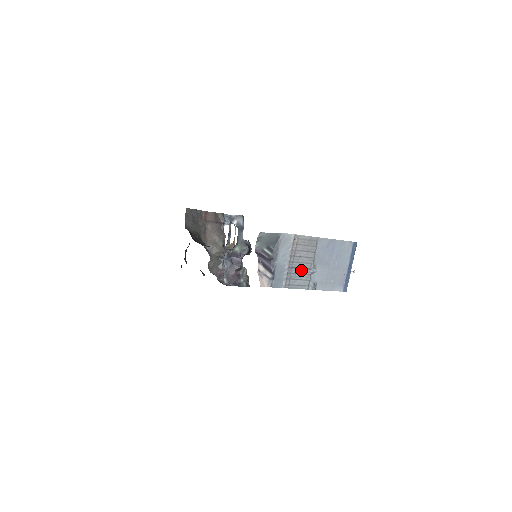
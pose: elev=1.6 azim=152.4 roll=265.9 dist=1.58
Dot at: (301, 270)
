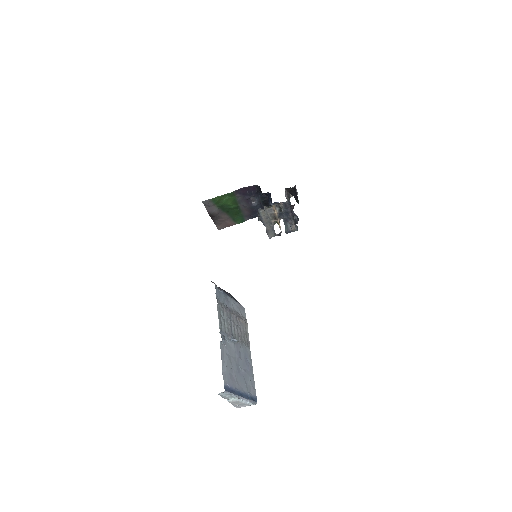
Dot at: (230, 324)
